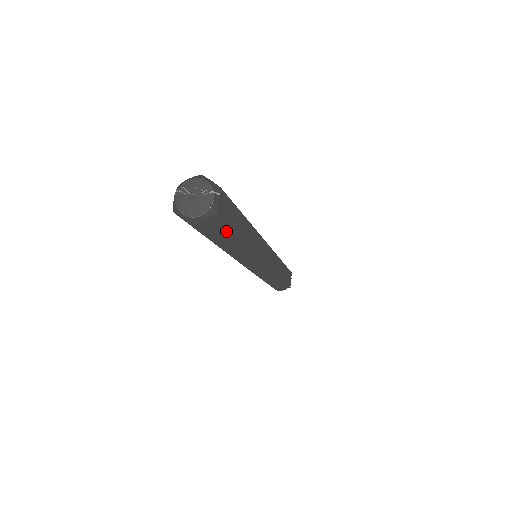
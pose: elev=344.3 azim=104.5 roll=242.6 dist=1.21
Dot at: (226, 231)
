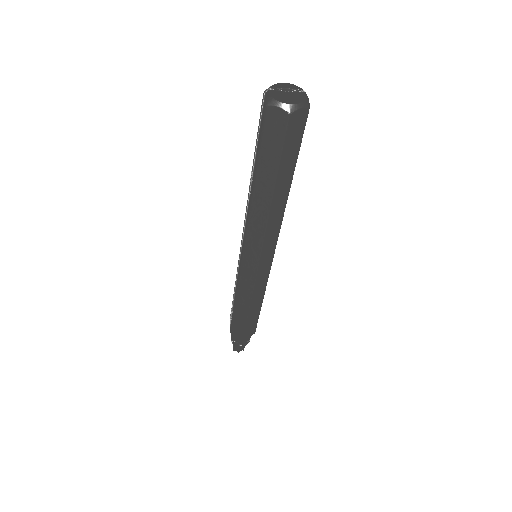
Dot at: (295, 150)
